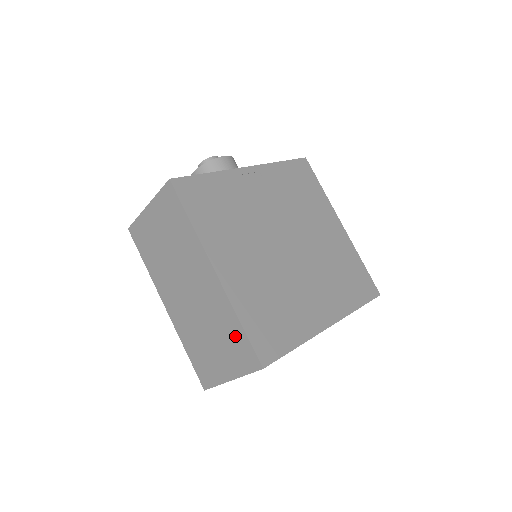
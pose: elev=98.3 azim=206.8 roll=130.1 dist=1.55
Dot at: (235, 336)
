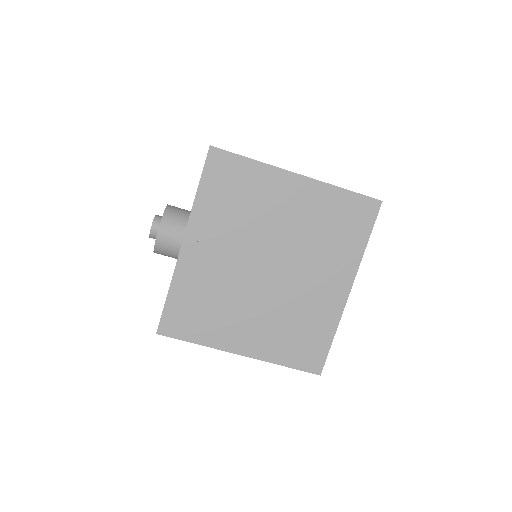
Dot at: occluded
